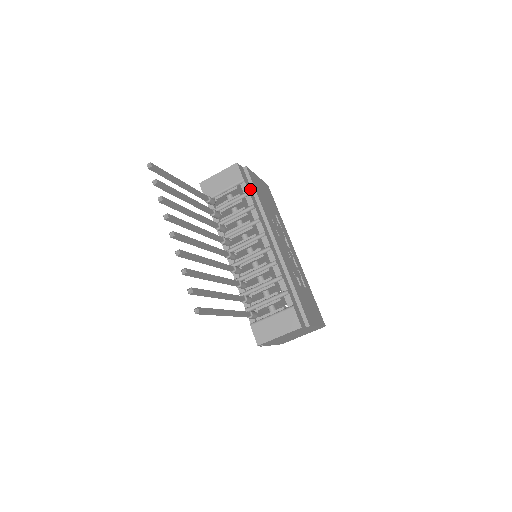
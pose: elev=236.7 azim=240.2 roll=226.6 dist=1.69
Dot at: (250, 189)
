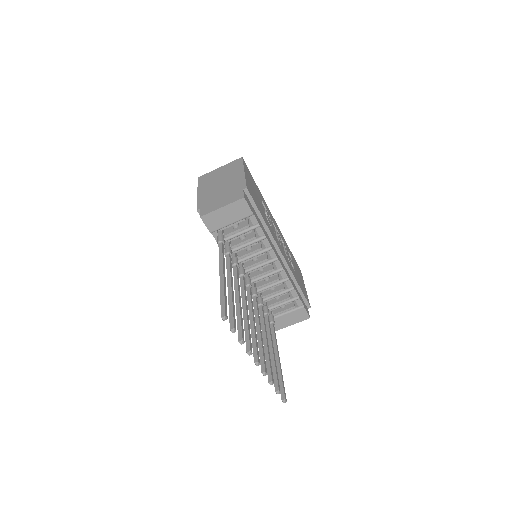
Dot at: (255, 214)
